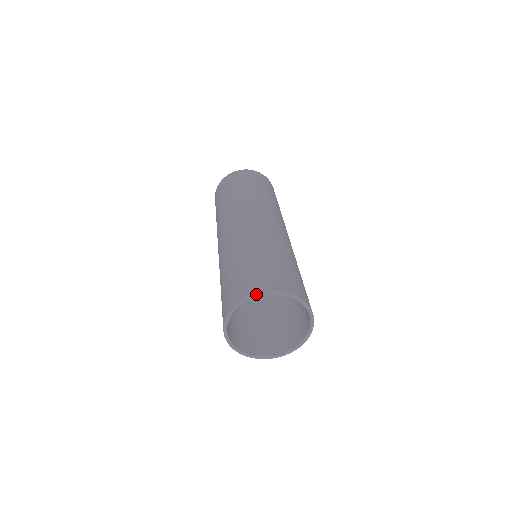
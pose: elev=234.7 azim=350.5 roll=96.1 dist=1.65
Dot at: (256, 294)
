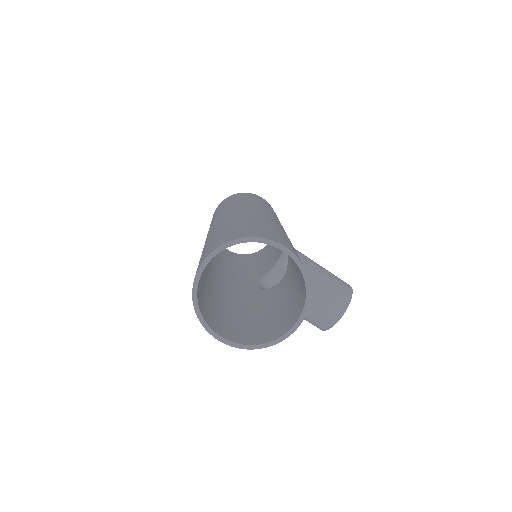
Dot at: (198, 270)
